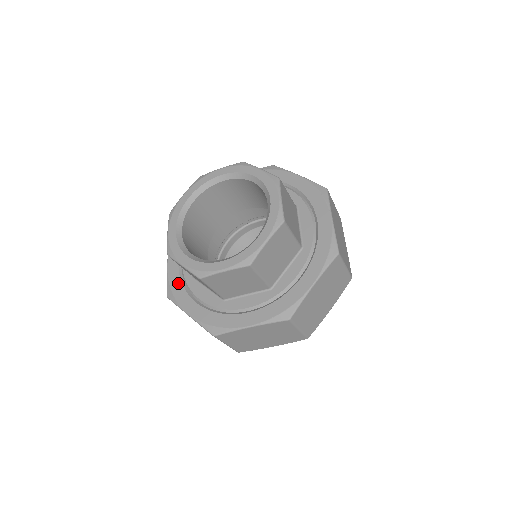
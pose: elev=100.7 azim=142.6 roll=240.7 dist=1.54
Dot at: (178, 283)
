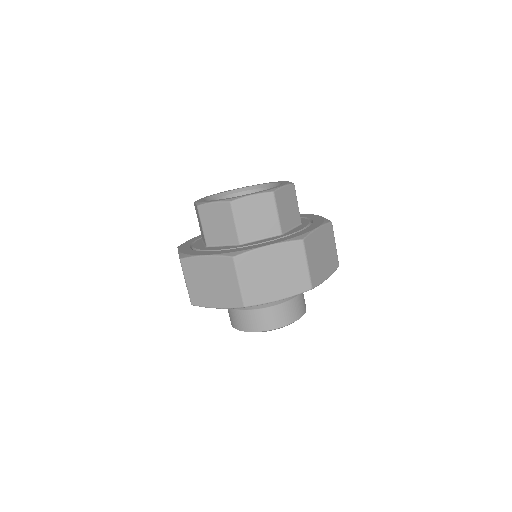
Dot at: (191, 241)
